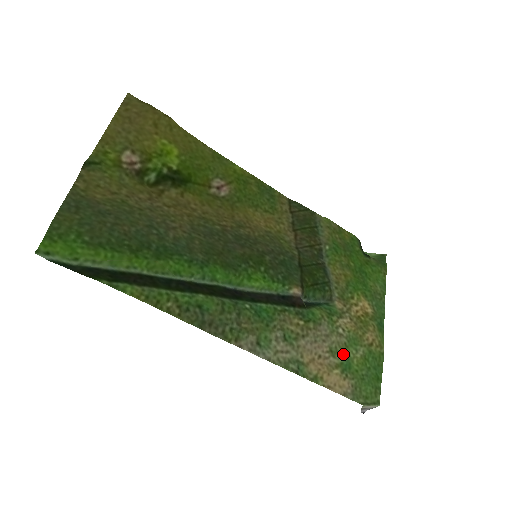
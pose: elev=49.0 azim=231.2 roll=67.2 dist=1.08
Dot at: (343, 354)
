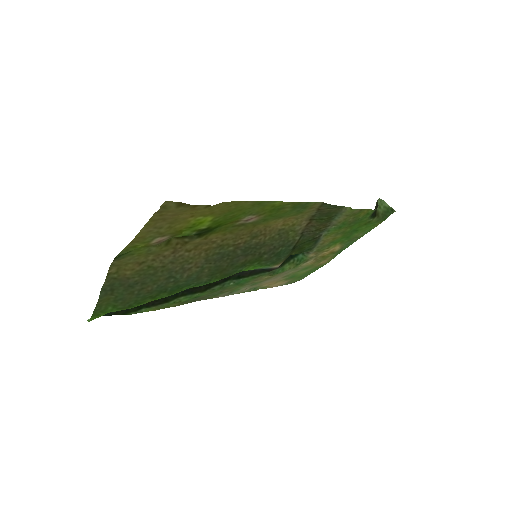
Dot at: (293, 275)
